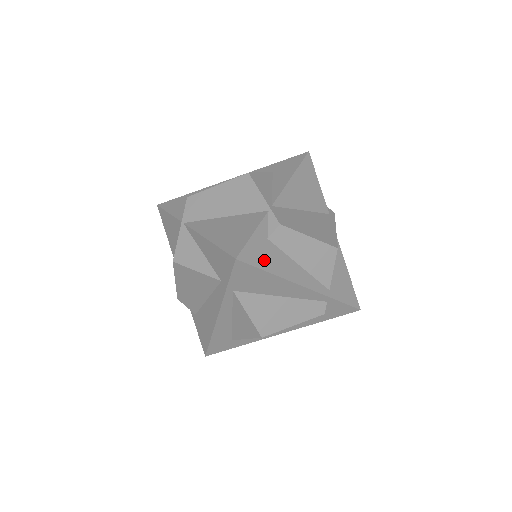
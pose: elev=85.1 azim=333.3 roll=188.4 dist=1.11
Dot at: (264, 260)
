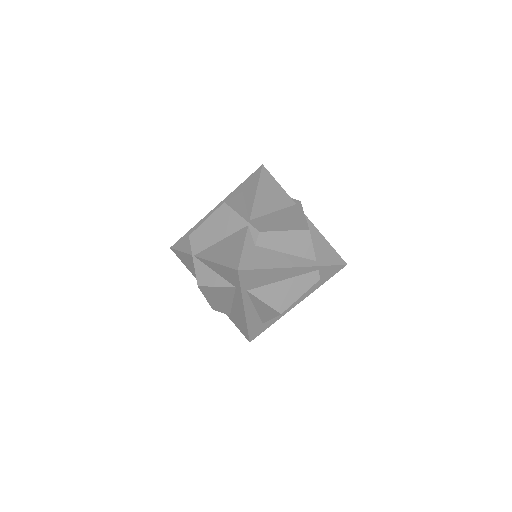
Dot at: (258, 262)
